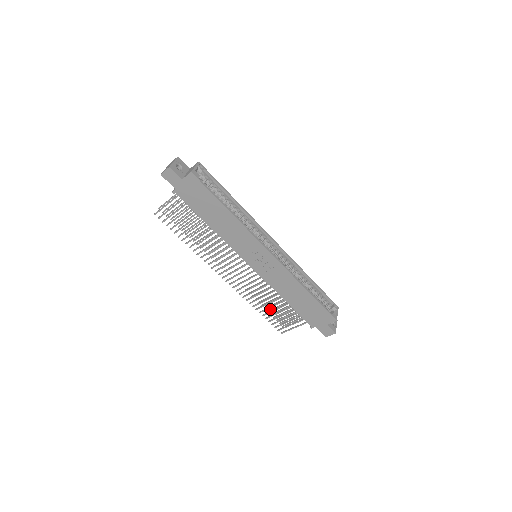
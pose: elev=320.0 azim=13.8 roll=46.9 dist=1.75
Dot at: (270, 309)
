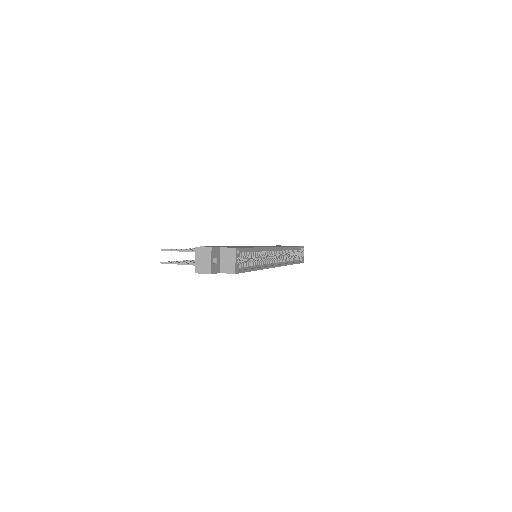
Dot at: occluded
